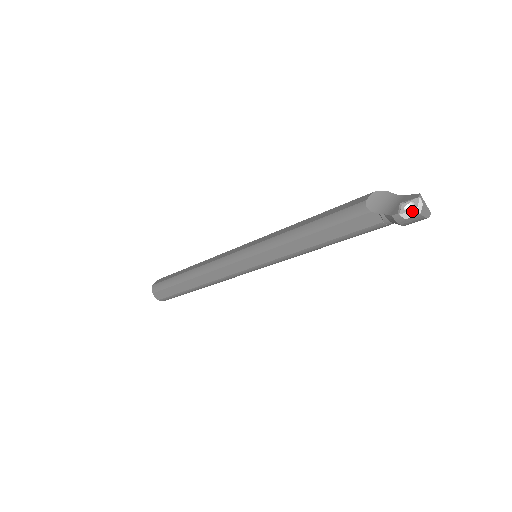
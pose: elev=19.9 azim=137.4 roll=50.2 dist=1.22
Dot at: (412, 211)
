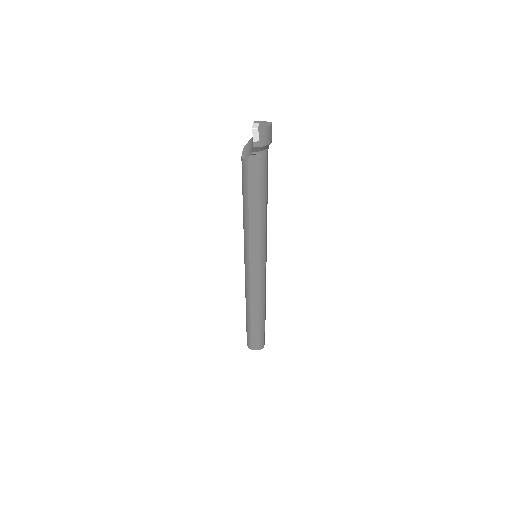
Dot at: (254, 133)
